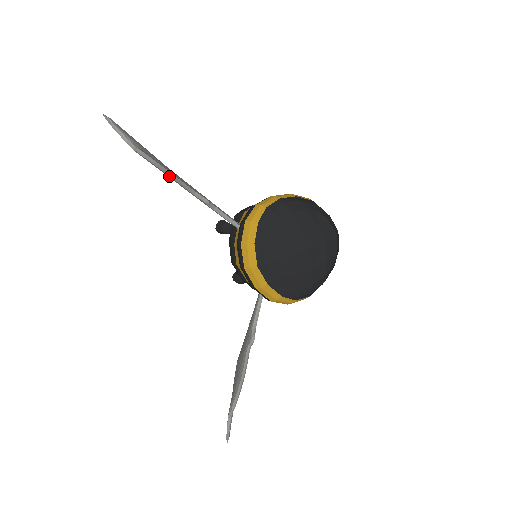
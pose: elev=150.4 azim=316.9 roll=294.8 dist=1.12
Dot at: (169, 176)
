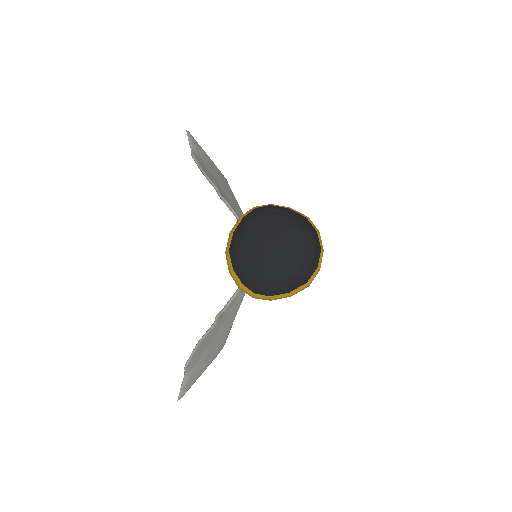
Dot at: (202, 173)
